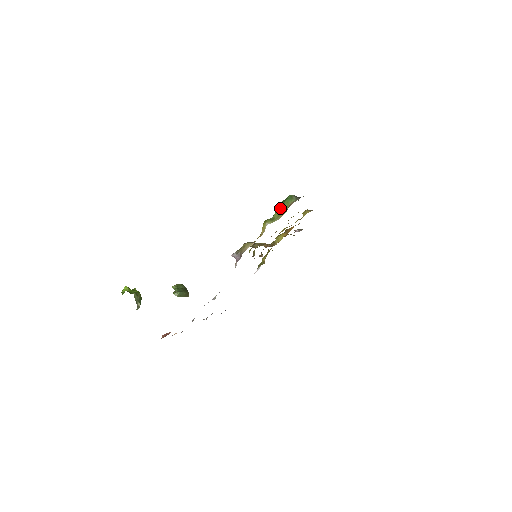
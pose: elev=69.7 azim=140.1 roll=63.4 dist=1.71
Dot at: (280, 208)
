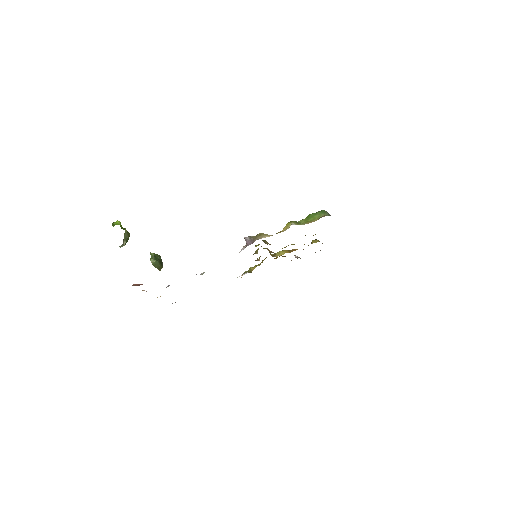
Dot at: (310, 216)
